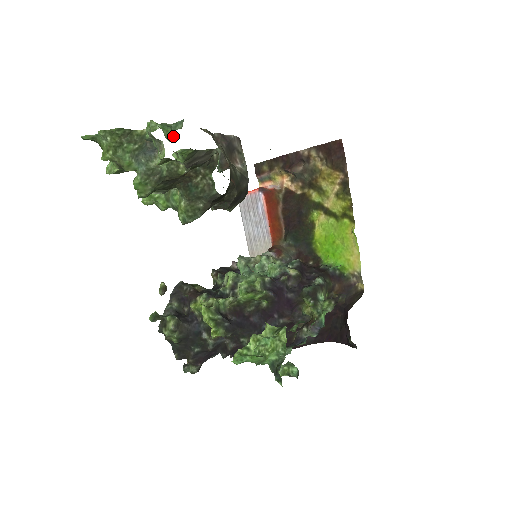
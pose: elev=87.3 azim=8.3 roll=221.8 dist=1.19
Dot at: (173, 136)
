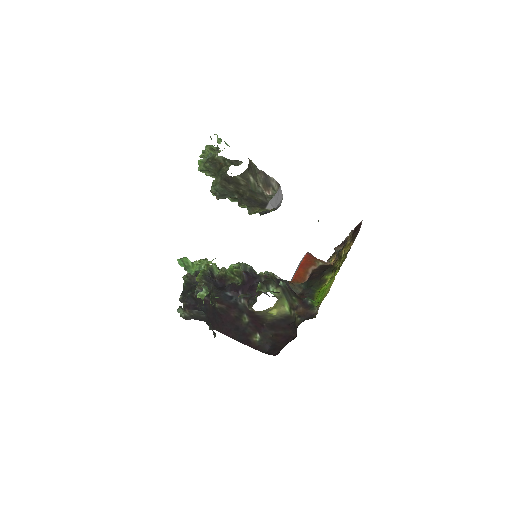
Dot at: occluded
